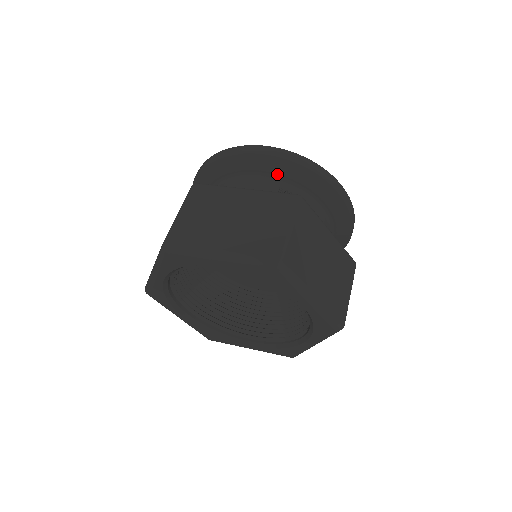
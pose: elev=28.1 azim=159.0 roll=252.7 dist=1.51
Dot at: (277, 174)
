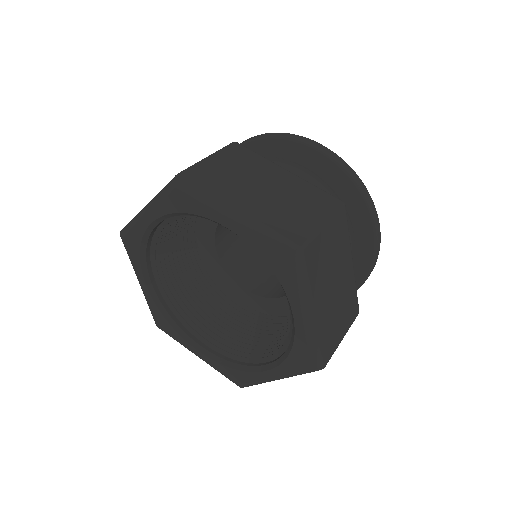
Dot at: occluded
